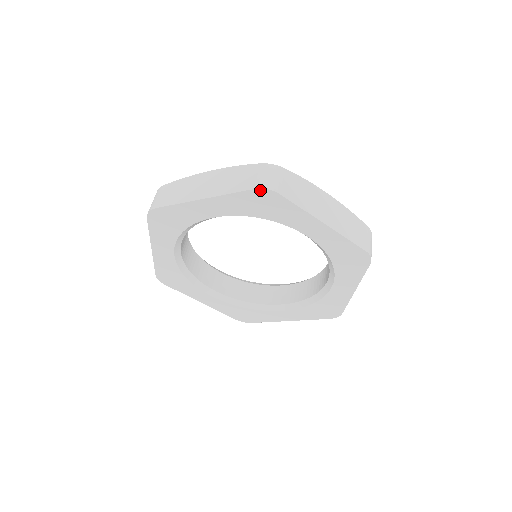
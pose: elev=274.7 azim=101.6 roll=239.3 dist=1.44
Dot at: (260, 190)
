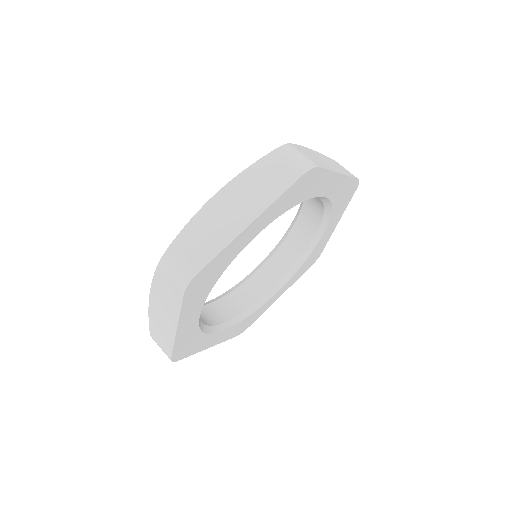
Dot at: (305, 174)
